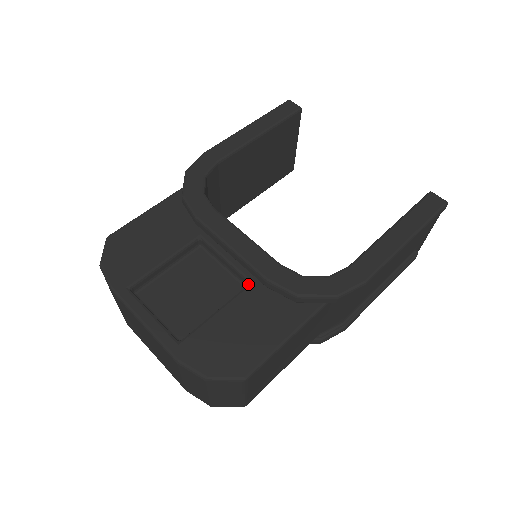
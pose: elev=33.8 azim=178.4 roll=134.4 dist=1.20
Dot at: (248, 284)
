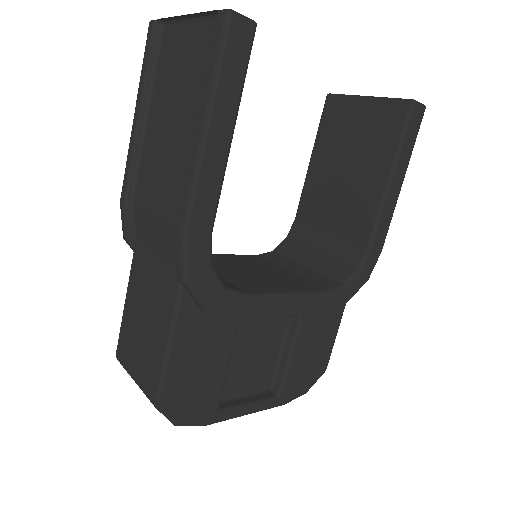
Dot at: (299, 318)
